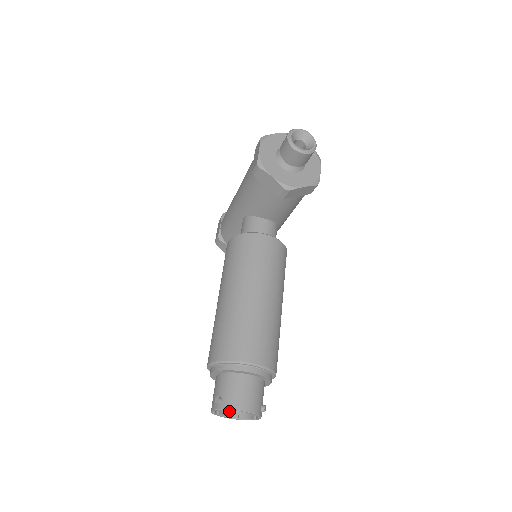
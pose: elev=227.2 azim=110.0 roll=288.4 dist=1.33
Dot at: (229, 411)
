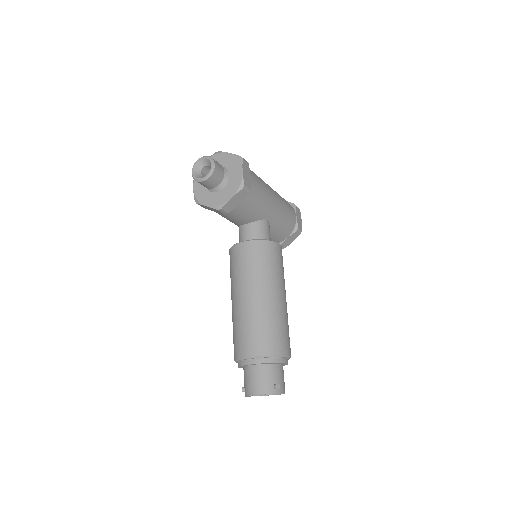
Dot at: occluded
